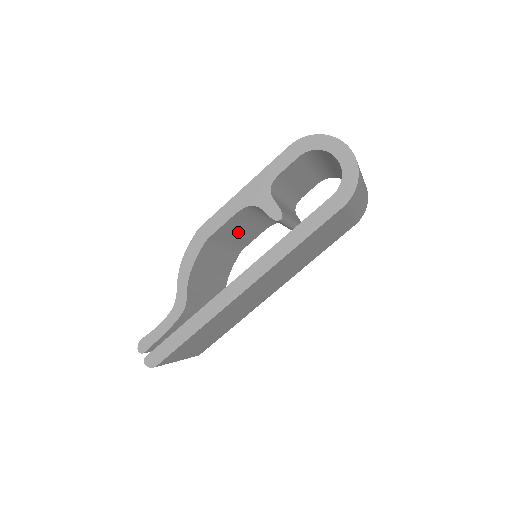
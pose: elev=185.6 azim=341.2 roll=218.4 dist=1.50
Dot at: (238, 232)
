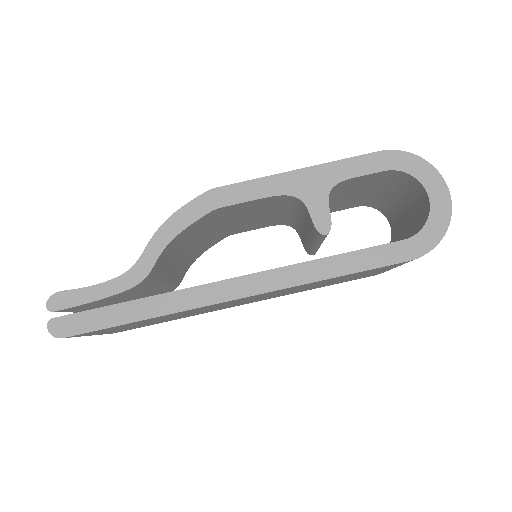
Dot at: (249, 216)
